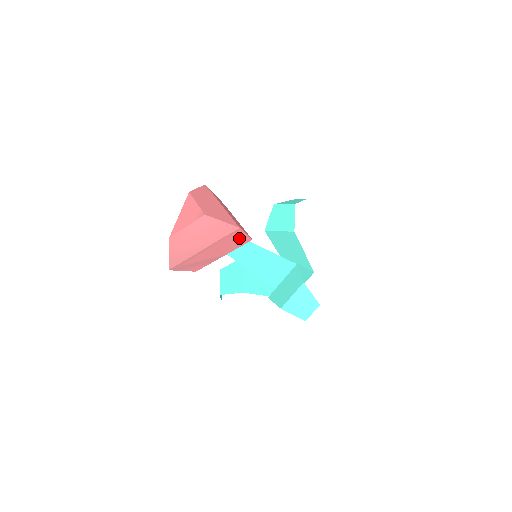
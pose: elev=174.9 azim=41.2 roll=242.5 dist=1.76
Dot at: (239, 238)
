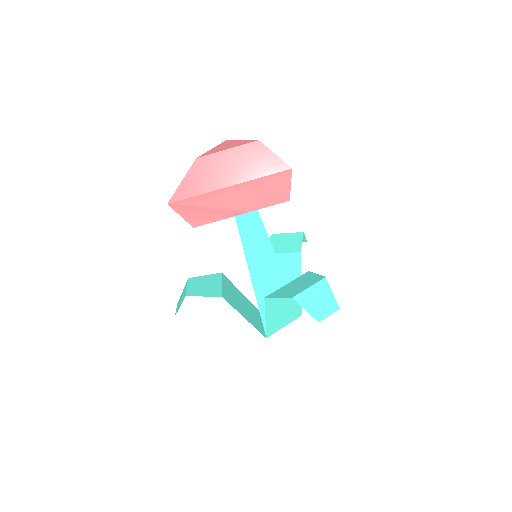
Dot at: (279, 188)
